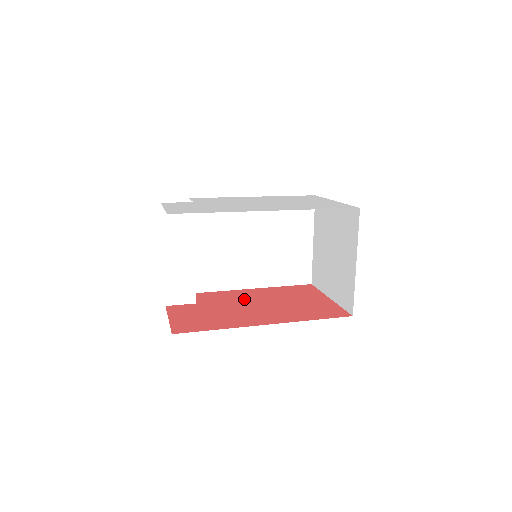
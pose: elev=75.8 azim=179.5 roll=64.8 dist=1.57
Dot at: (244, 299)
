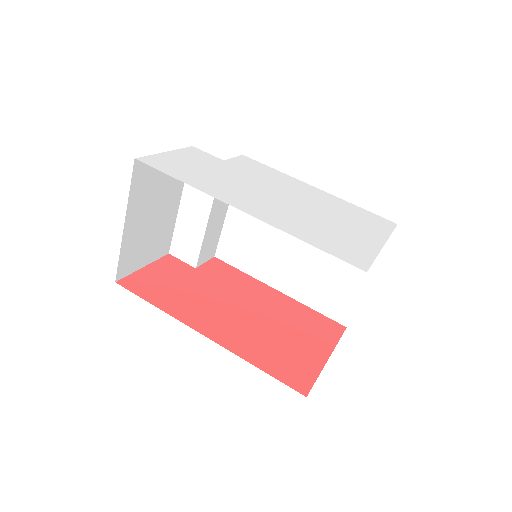
Dot at: (243, 294)
